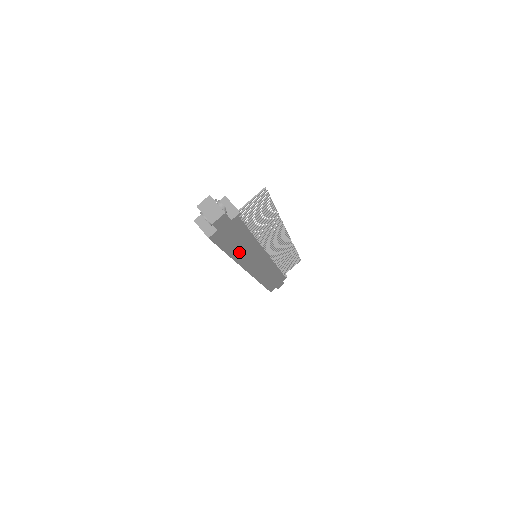
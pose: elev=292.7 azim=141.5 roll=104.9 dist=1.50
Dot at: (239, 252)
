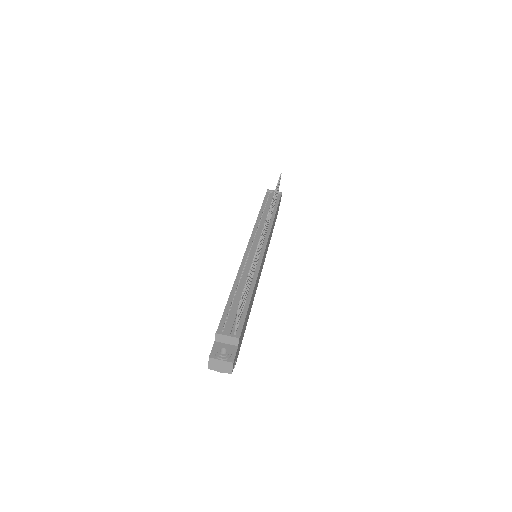
Dot at: (251, 305)
